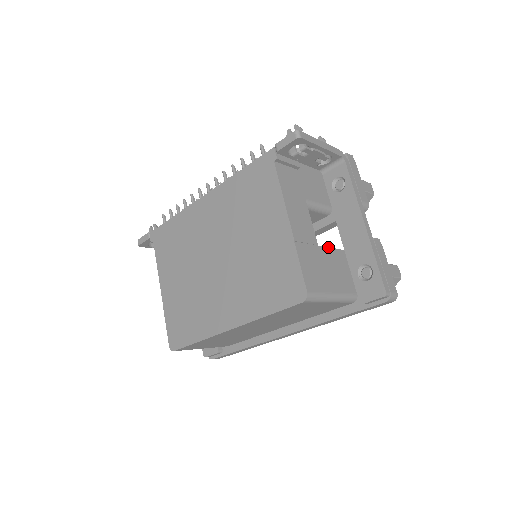
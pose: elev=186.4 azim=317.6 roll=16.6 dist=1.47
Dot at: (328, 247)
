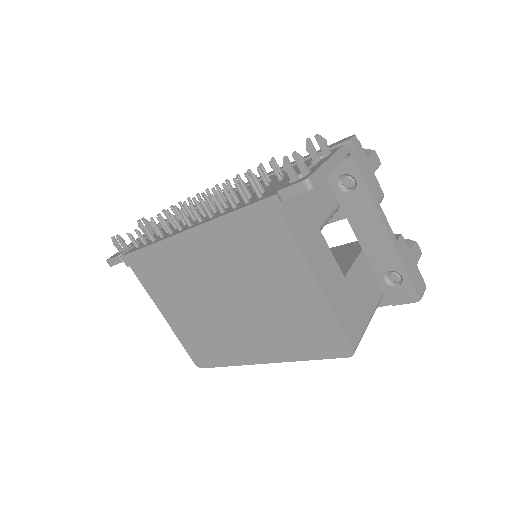
Dot at: (351, 266)
